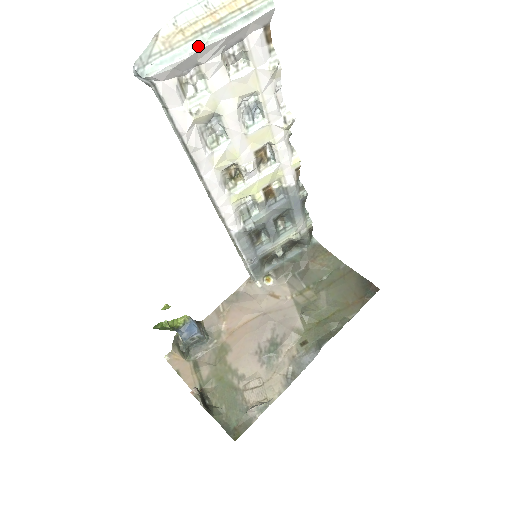
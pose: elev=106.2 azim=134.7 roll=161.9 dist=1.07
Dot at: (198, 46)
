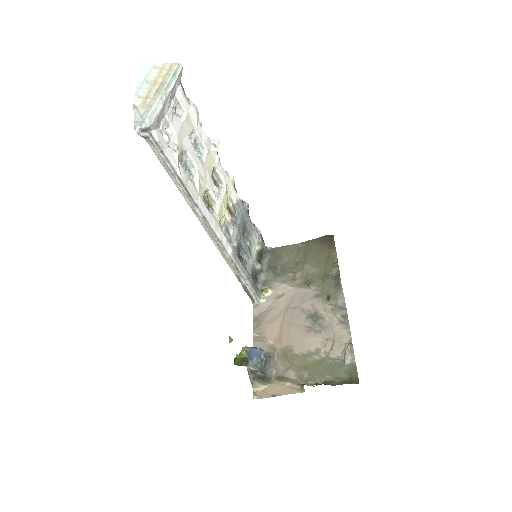
Dot at: (163, 99)
